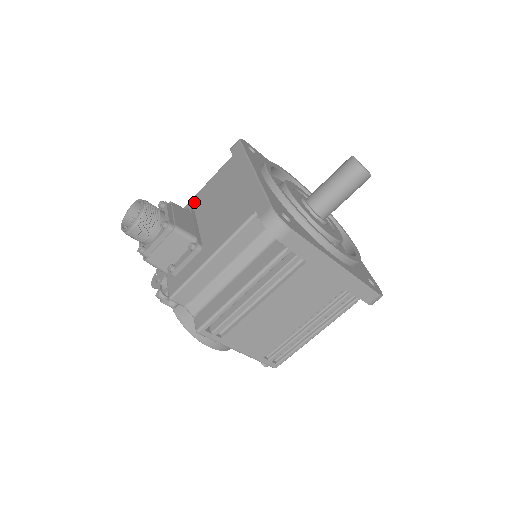
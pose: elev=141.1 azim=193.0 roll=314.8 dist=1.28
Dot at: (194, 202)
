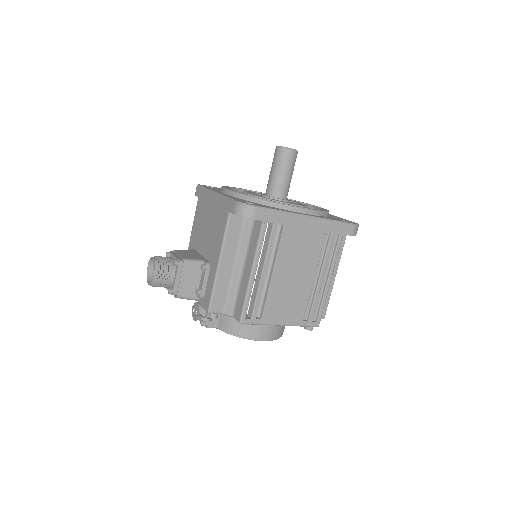
Dot at: (191, 245)
